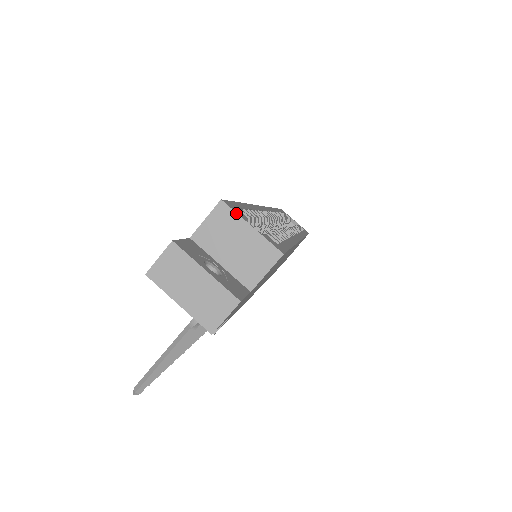
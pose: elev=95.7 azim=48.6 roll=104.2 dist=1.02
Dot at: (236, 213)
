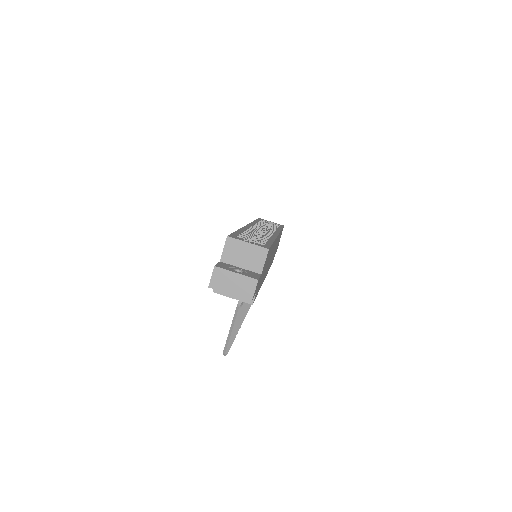
Dot at: (237, 239)
